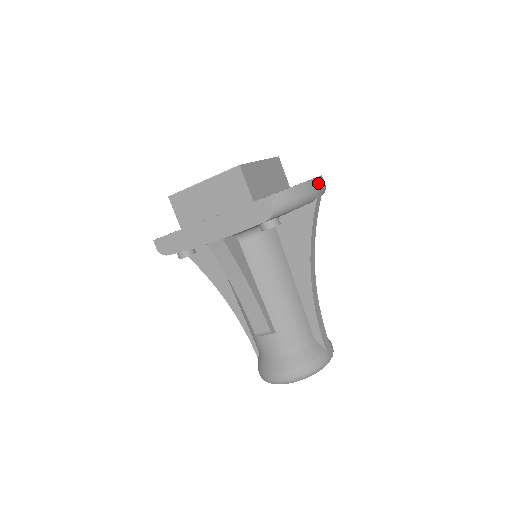
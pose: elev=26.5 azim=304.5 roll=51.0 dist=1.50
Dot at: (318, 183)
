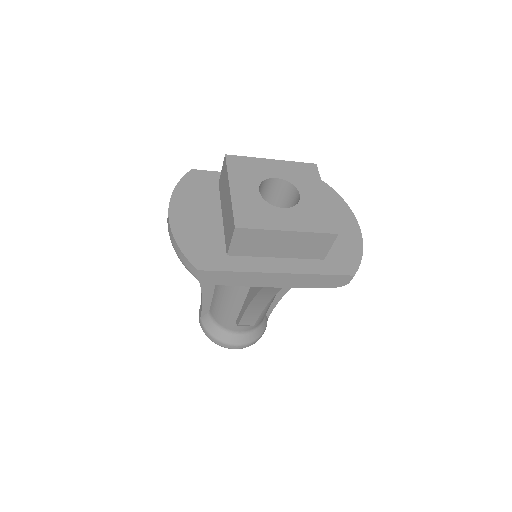
Dot at: occluded
